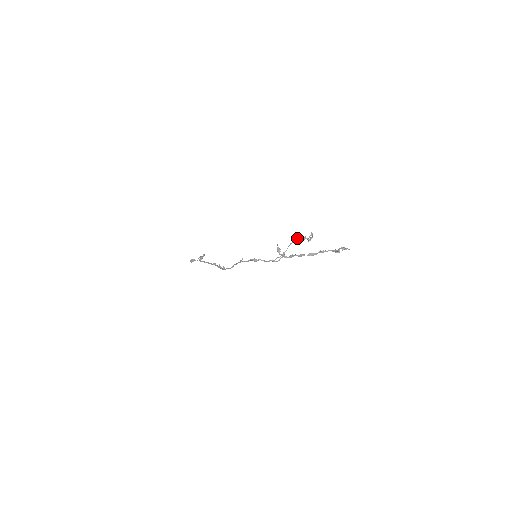
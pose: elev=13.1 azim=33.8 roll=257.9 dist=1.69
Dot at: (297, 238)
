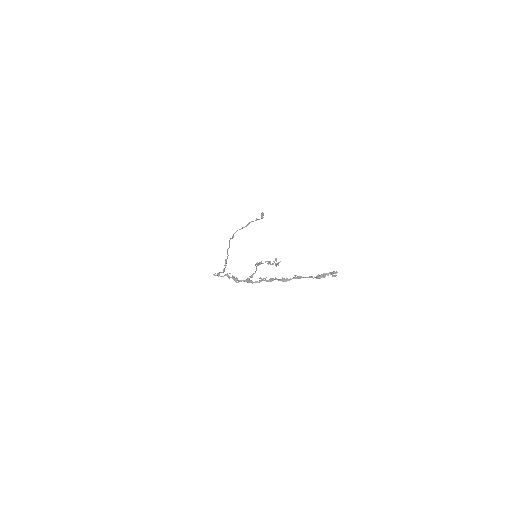
Dot at: (259, 263)
